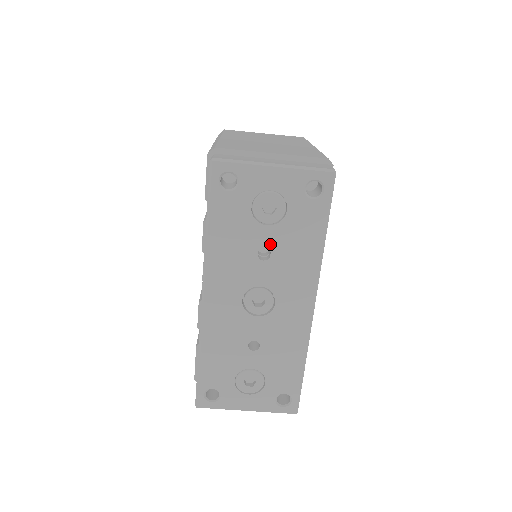
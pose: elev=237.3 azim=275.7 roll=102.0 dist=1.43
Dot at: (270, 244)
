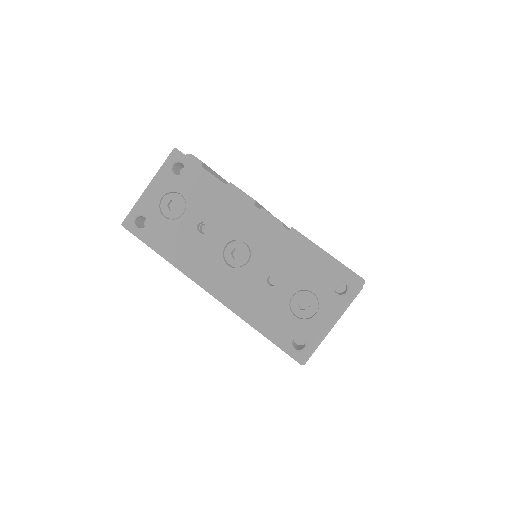
Dot at: (198, 220)
